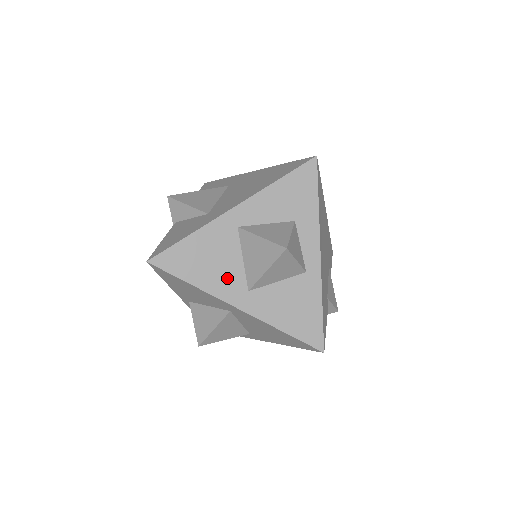
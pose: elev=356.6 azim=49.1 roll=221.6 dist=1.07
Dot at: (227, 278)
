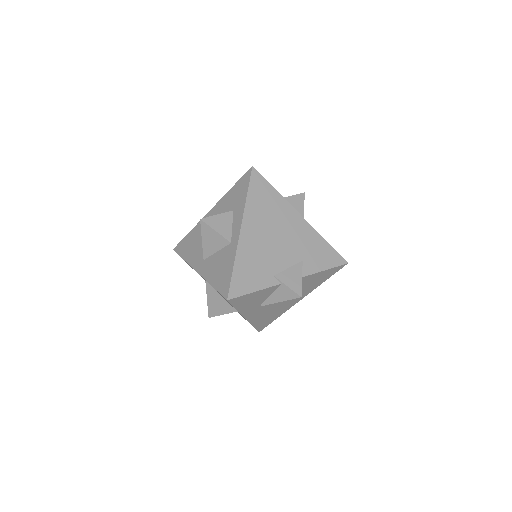
Dot at: (197, 253)
